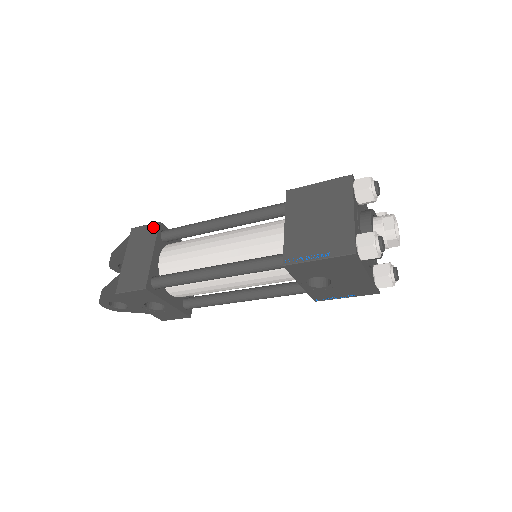
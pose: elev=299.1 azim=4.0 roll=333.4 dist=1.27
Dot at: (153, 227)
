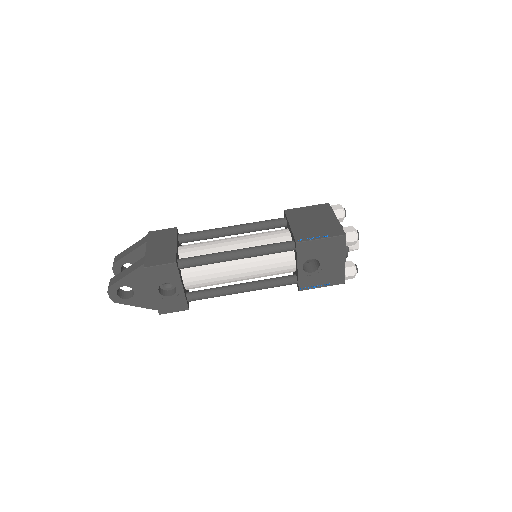
Dot at: (171, 230)
